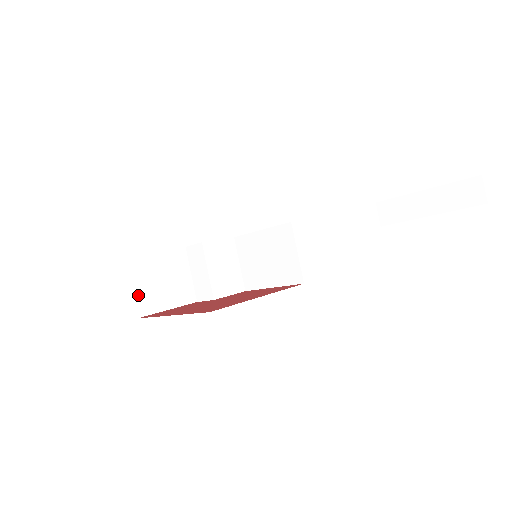
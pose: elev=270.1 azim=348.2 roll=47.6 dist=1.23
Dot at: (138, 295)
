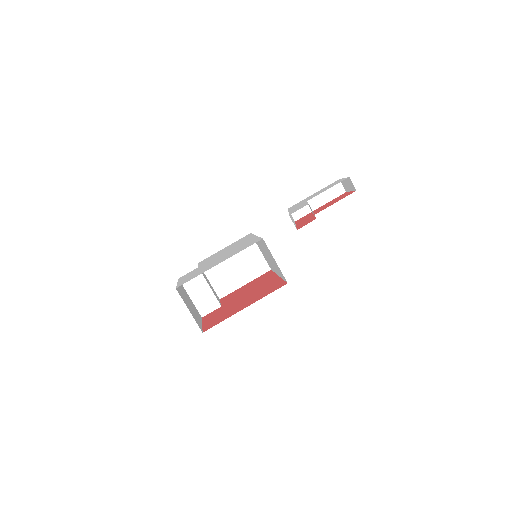
Dot at: (193, 316)
